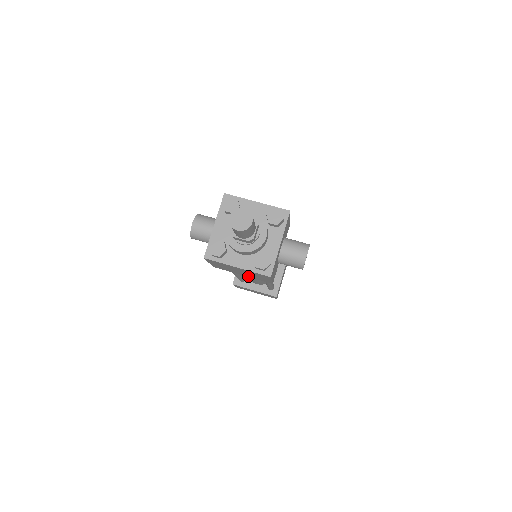
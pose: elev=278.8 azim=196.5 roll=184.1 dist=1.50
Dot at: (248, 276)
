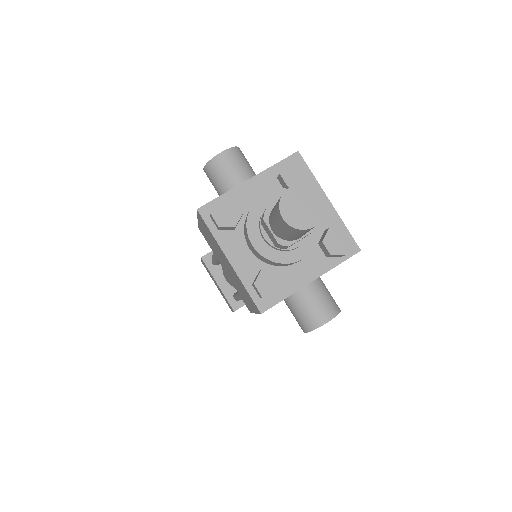
Dot at: (230, 277)
